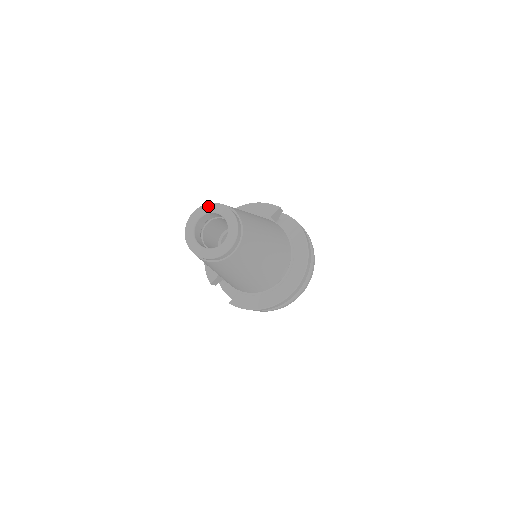
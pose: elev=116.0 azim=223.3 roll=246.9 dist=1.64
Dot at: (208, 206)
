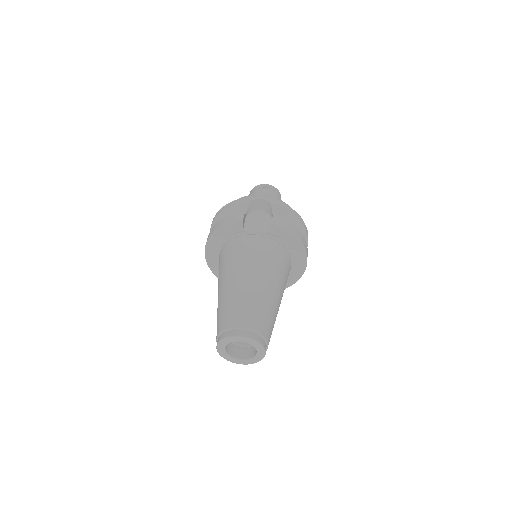
Dot at: (223, 341)
